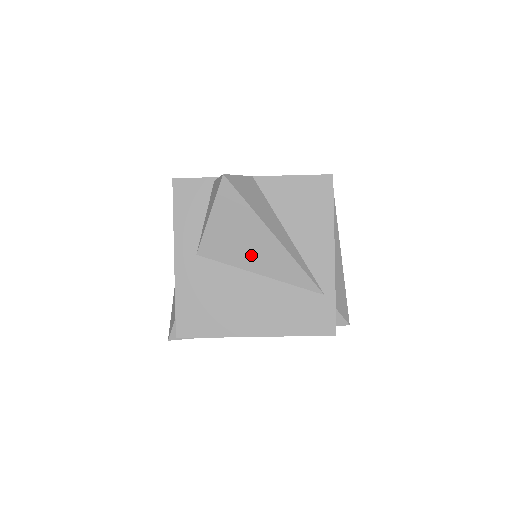
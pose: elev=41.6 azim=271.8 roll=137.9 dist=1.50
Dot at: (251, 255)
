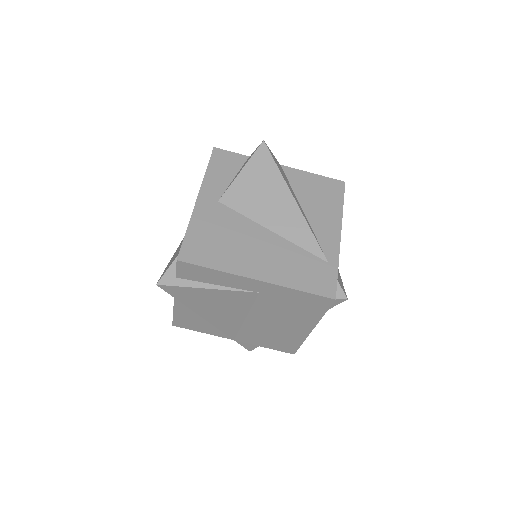
Dot at: (269, 211)
